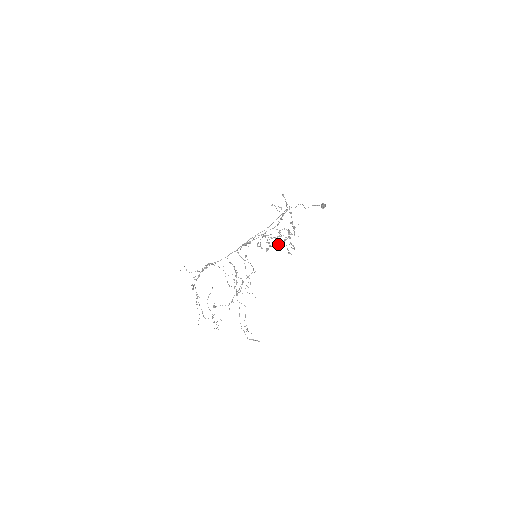
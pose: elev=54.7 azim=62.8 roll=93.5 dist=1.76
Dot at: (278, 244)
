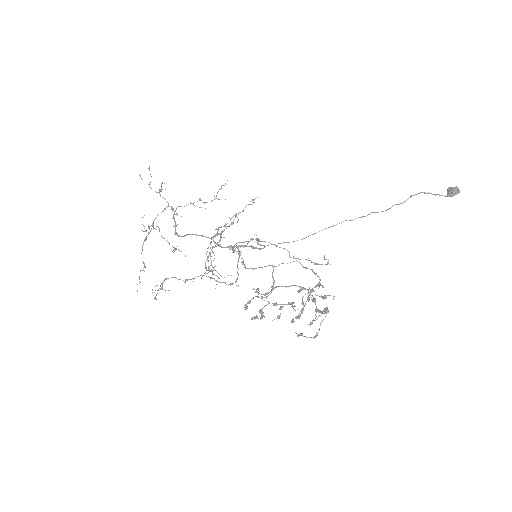
Dot at: occluded
